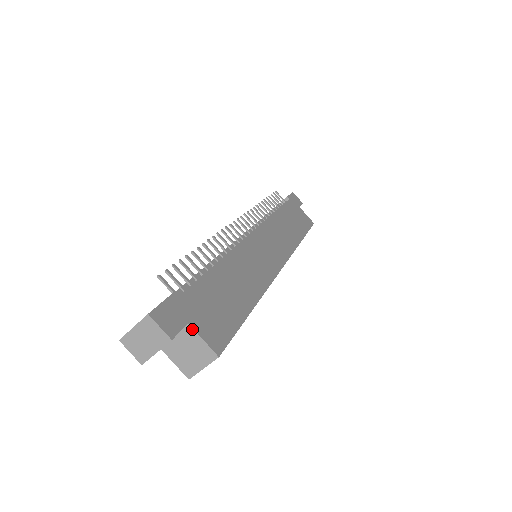
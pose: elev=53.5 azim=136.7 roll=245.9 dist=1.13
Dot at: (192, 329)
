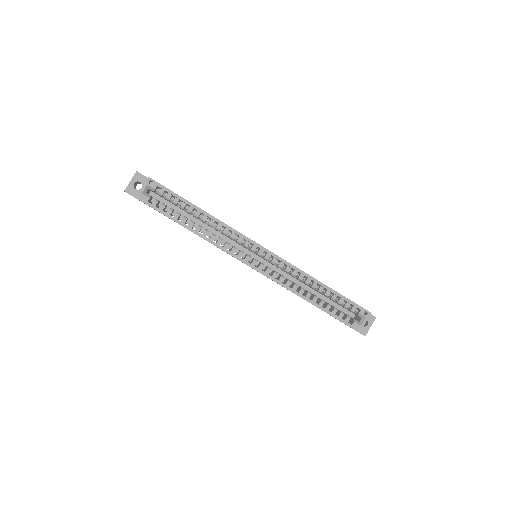
Dot at: occluded
